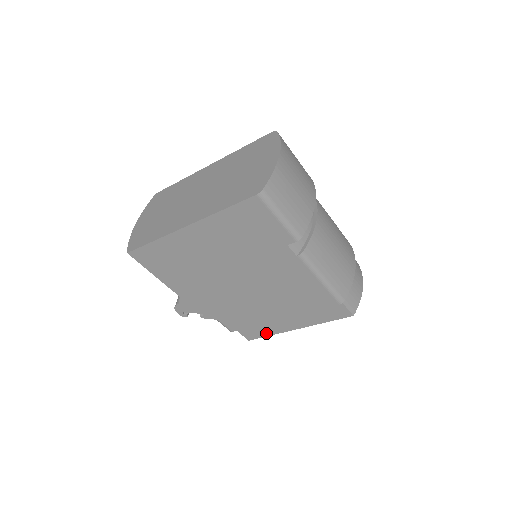
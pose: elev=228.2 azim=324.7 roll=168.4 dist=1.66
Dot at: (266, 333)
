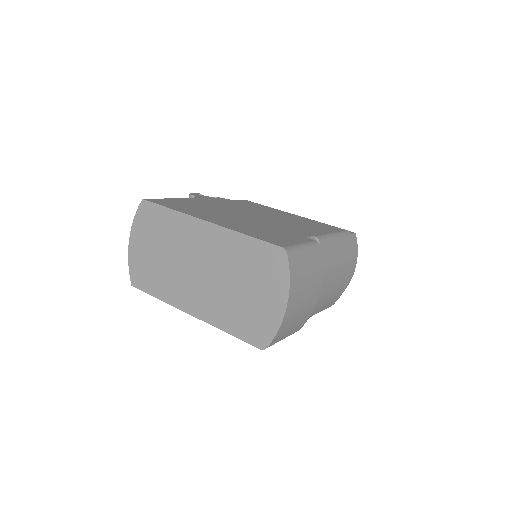
Dot at: occluded
